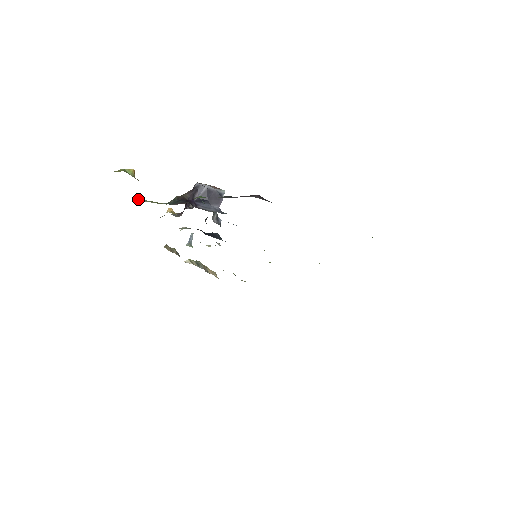
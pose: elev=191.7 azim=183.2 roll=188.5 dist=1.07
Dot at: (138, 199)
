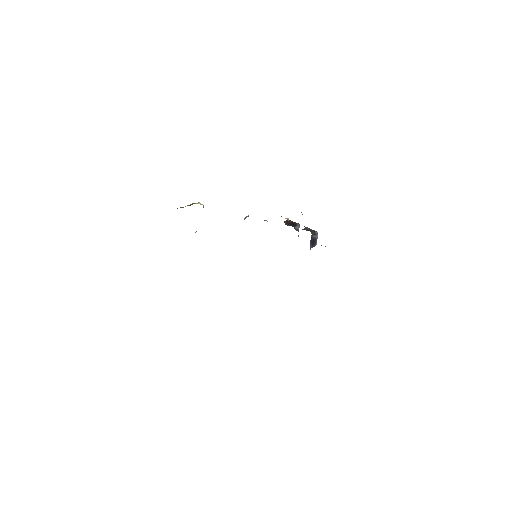
Dot at: occluded
